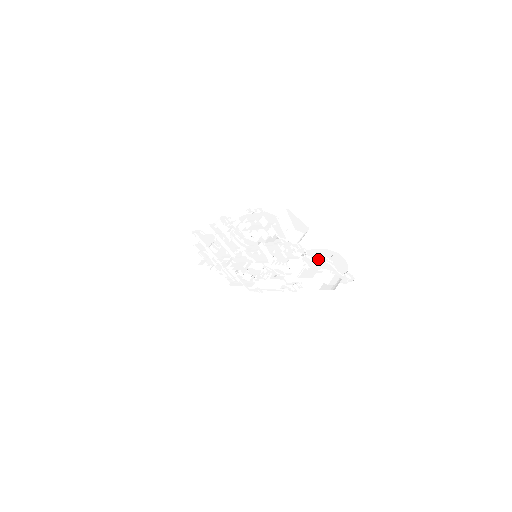
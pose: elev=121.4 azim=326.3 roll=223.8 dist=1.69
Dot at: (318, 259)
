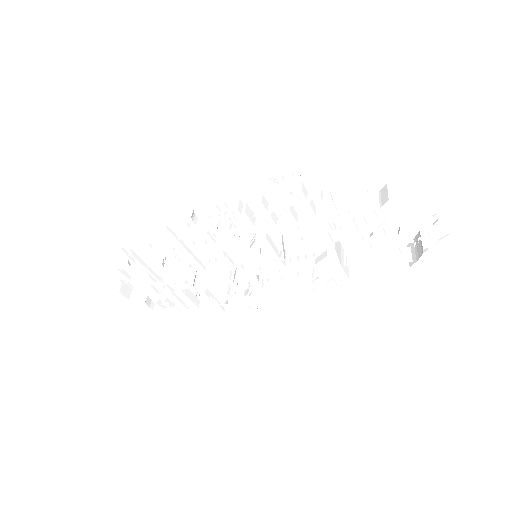
Dot at: (395, 228)
